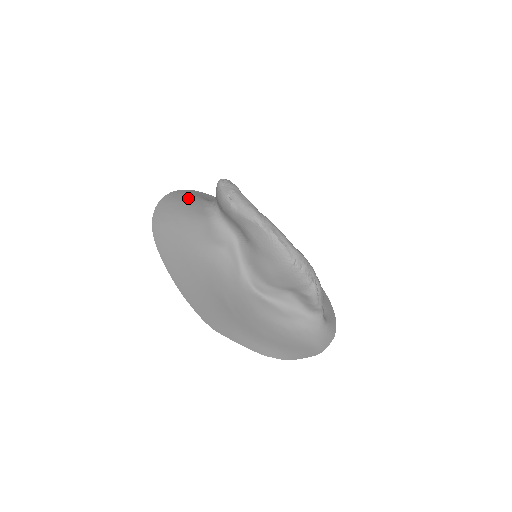
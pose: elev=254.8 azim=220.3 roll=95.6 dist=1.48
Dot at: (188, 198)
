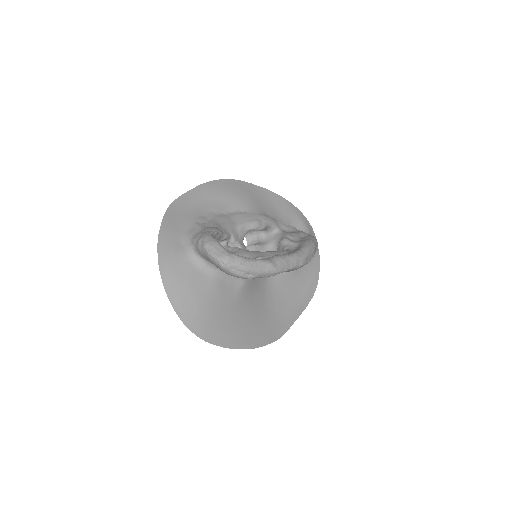
Dot at: (181, 277)
